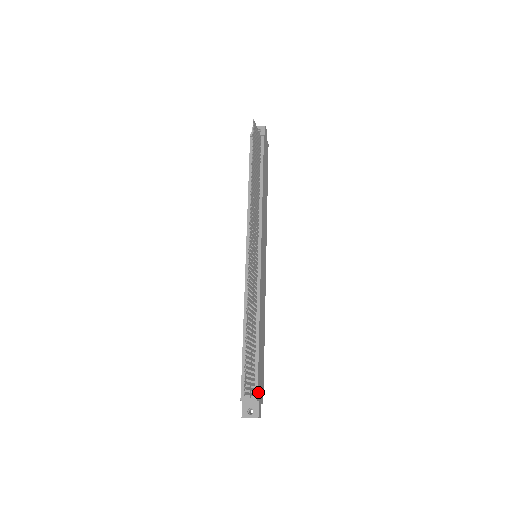
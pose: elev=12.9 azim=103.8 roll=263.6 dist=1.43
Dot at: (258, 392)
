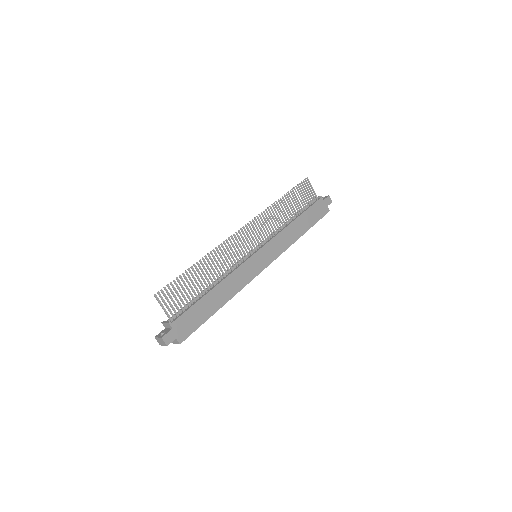
Dot at: (177, 322)
